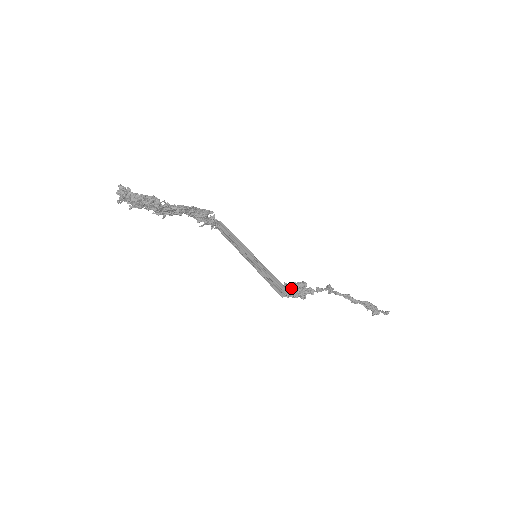
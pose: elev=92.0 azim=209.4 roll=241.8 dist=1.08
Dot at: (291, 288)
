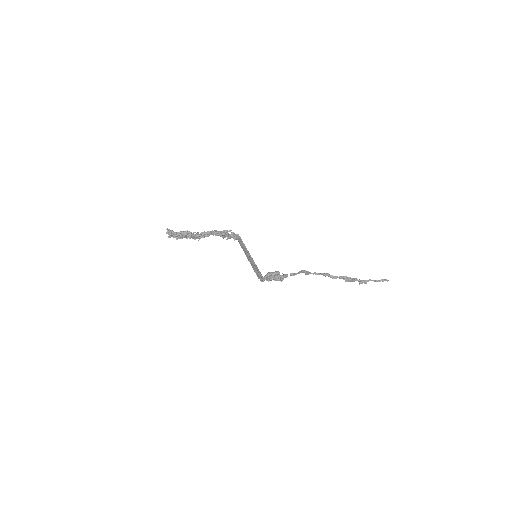
Dot at: (266, 276)
